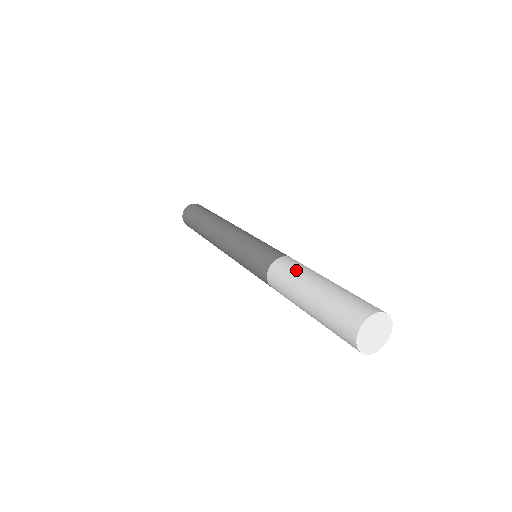
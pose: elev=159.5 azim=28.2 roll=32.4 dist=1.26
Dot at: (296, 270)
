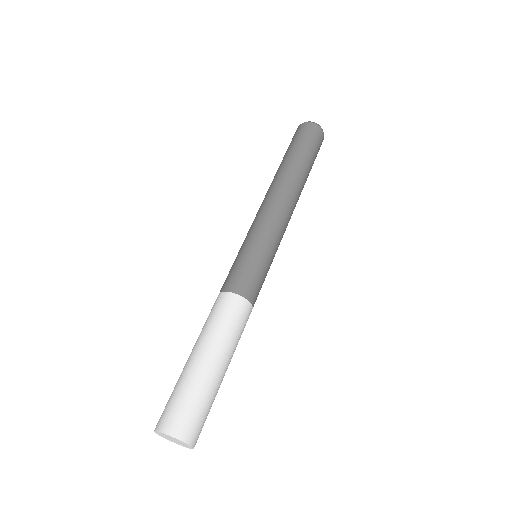
Dot at: (204, 324)
